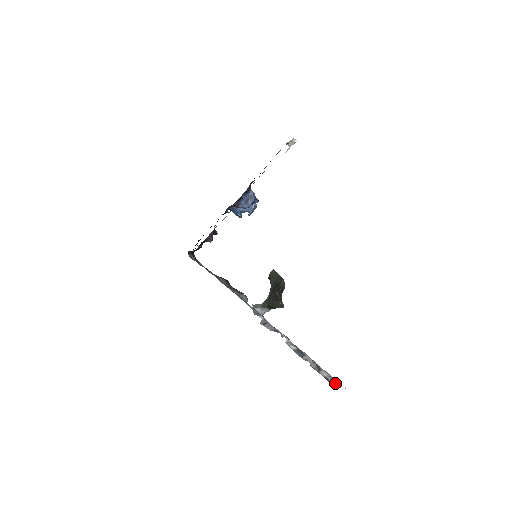
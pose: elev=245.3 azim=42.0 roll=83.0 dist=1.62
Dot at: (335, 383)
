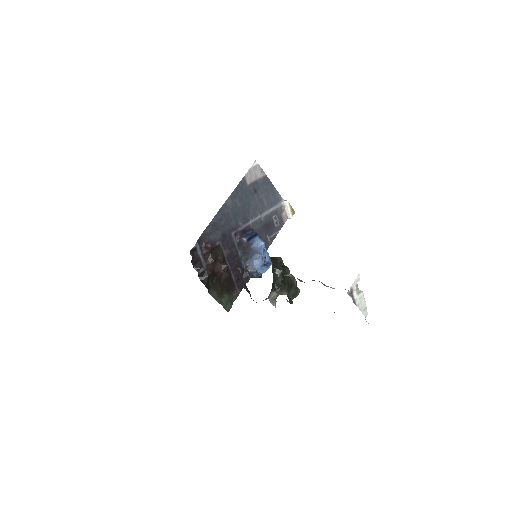
Dot at: occluded
